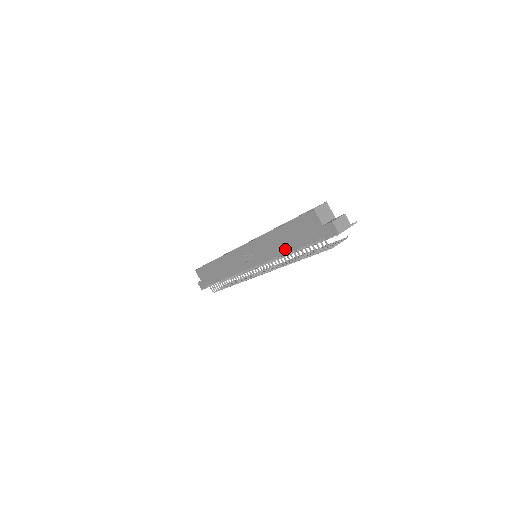
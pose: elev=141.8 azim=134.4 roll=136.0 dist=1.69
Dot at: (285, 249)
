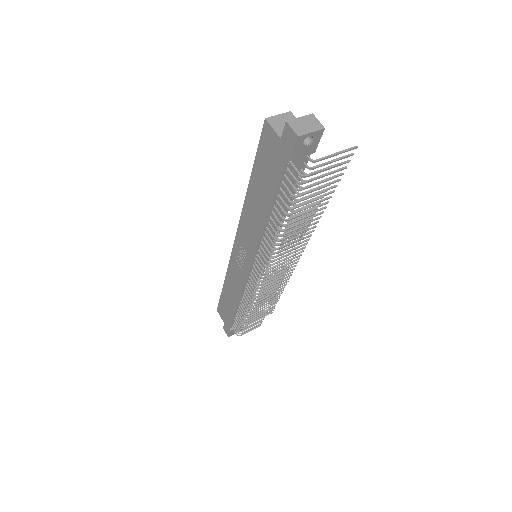
Dot at: (263, 214)
